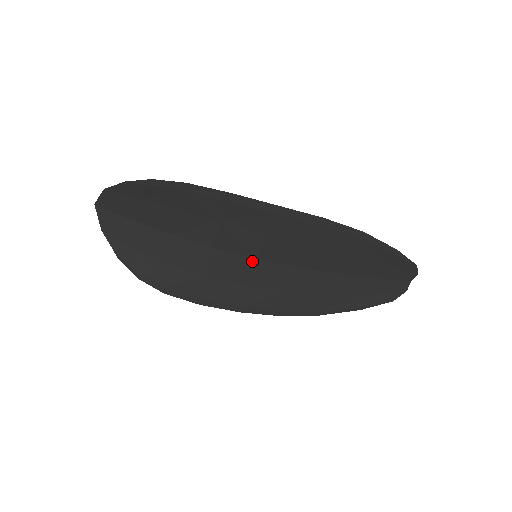
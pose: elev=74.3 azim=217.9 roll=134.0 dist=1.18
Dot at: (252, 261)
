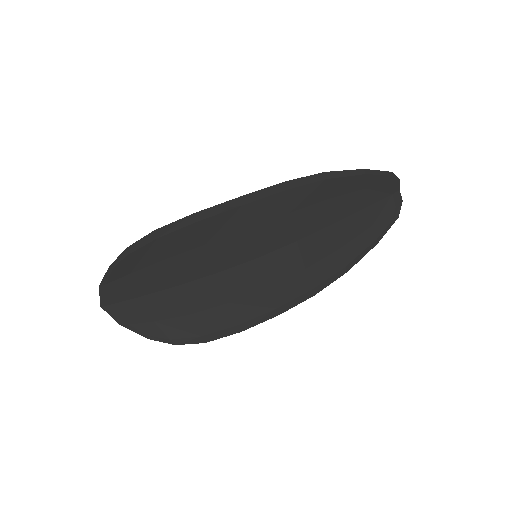
Dot at: (255, 262)
